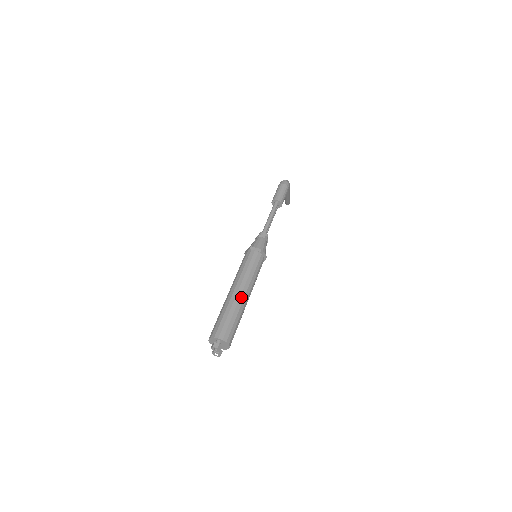
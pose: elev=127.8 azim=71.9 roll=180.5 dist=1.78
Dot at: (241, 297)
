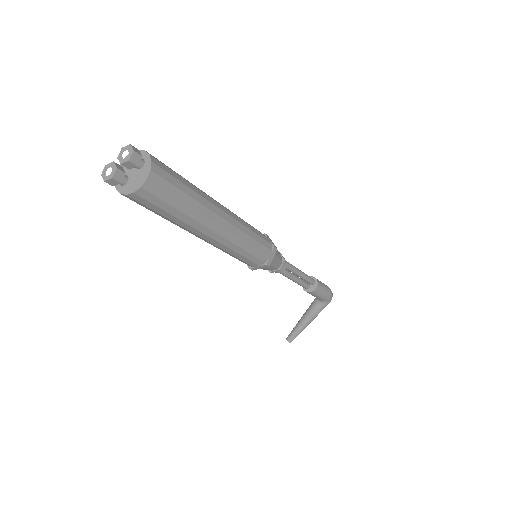
Dot at: (218, 209)
